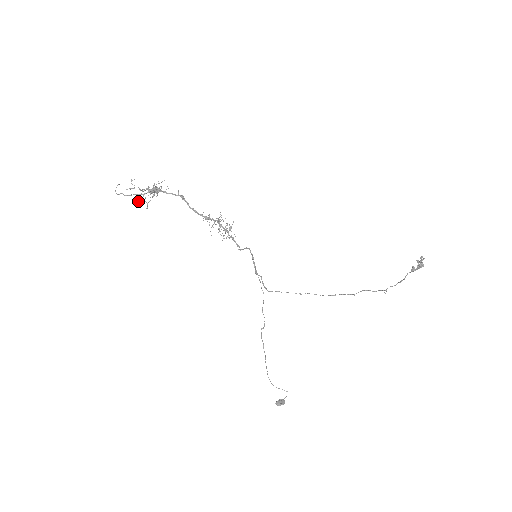
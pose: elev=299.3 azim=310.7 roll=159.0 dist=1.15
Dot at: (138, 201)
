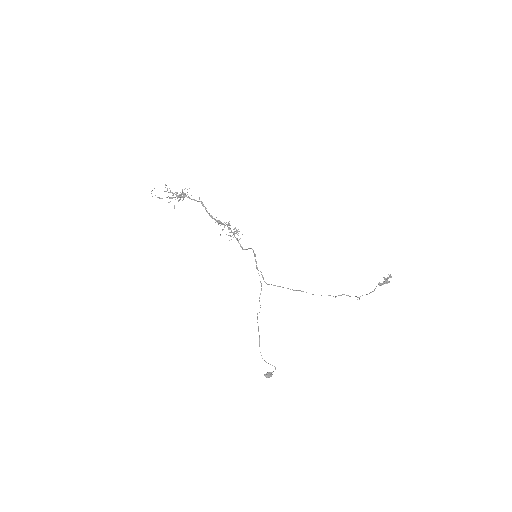
Dot at: occluded
